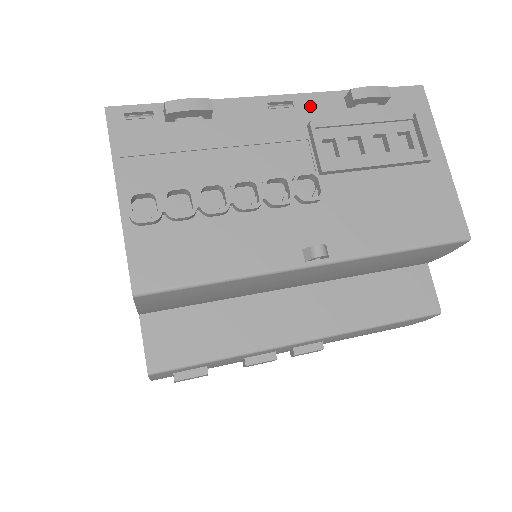
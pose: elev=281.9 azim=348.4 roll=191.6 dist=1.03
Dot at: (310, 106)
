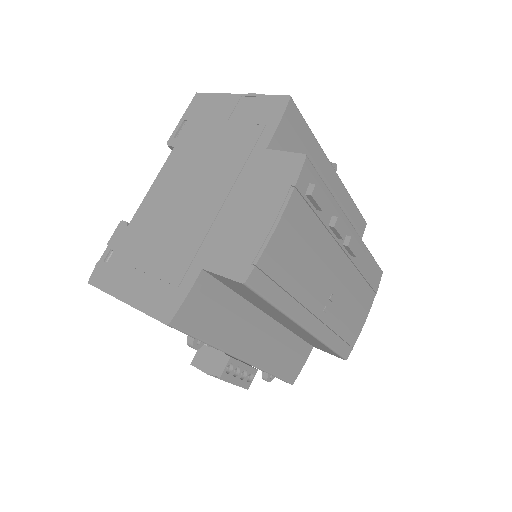
Dot at: occluded
